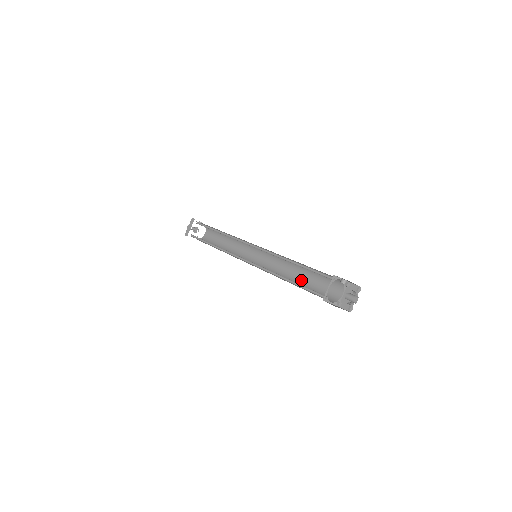
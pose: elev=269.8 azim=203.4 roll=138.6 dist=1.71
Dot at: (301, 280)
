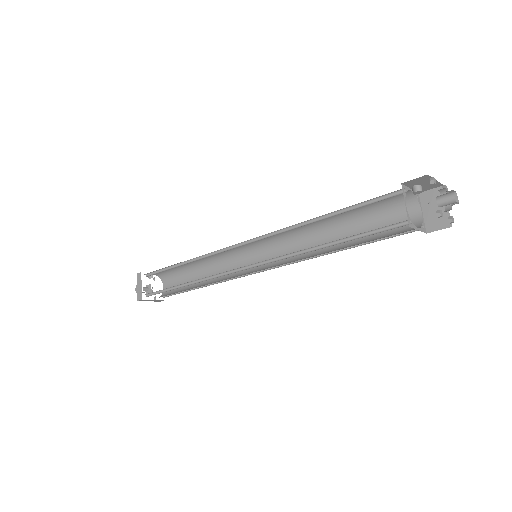
Dot at: occluded
